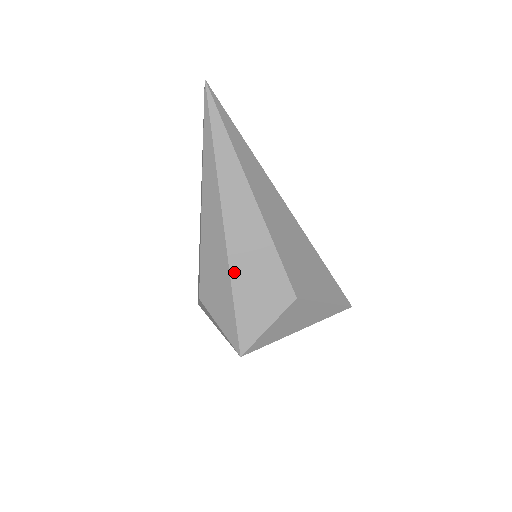
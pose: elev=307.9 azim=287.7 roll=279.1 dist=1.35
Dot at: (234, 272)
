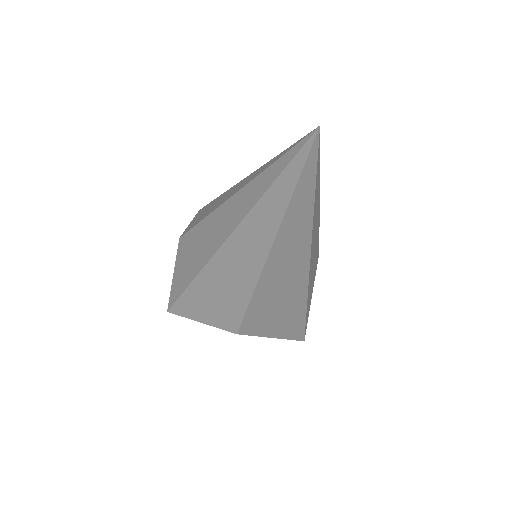
Dot at: (203, 276)
